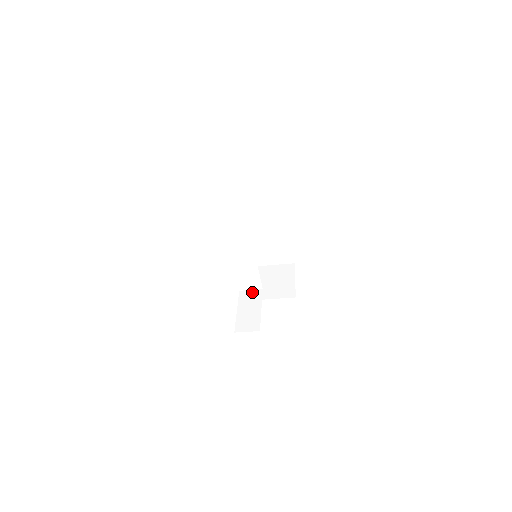
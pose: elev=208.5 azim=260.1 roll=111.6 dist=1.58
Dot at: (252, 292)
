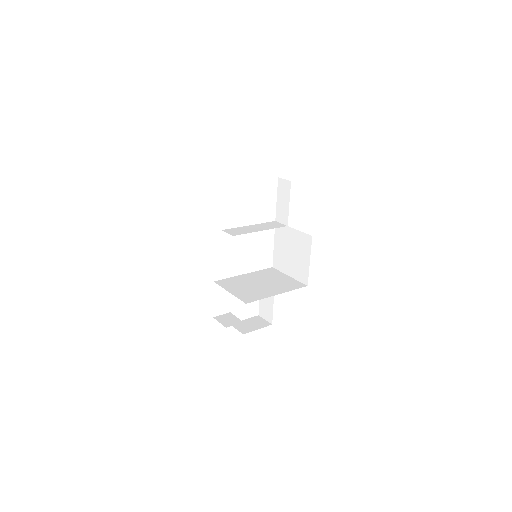
Dot at: occluded
